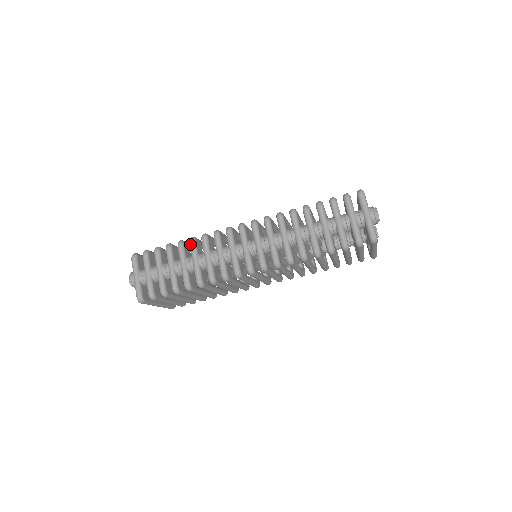
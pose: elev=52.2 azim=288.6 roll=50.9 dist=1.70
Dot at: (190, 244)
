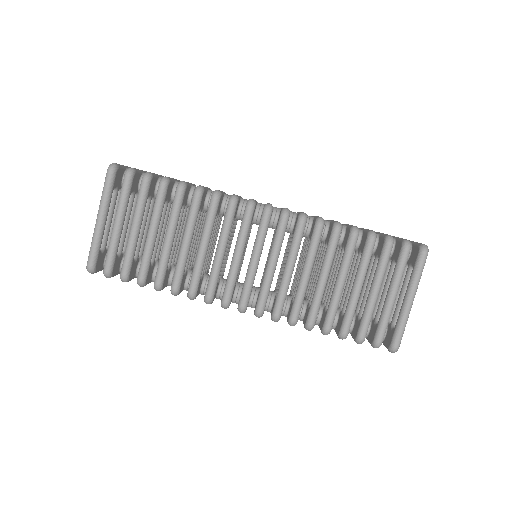
Dot at: occluded
